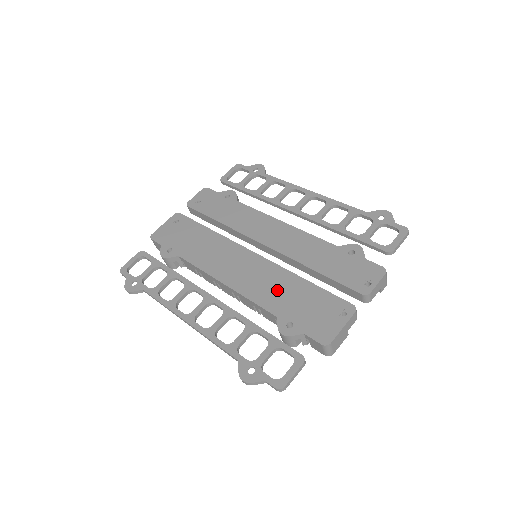
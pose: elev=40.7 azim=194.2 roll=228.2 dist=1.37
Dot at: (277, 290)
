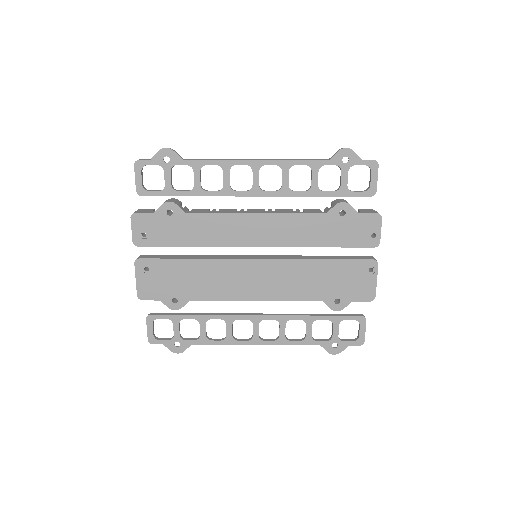
Dot at: (306, 281)
